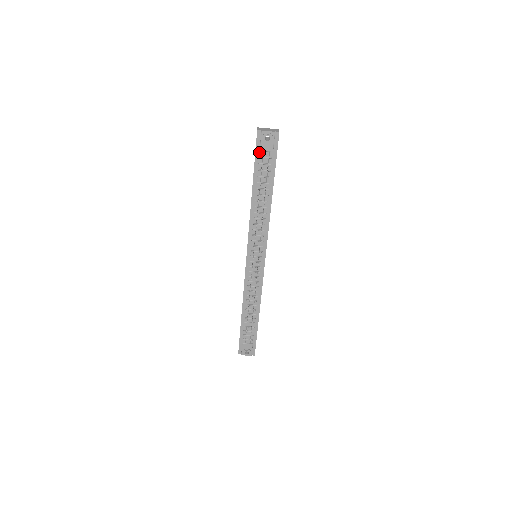
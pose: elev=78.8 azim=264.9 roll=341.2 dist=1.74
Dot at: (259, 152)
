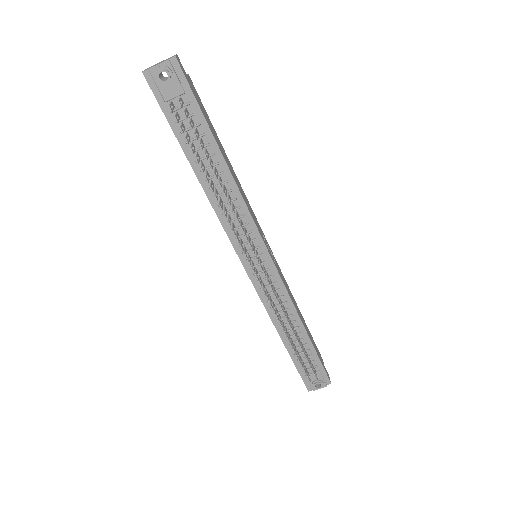
Dot at: (166, 105)
